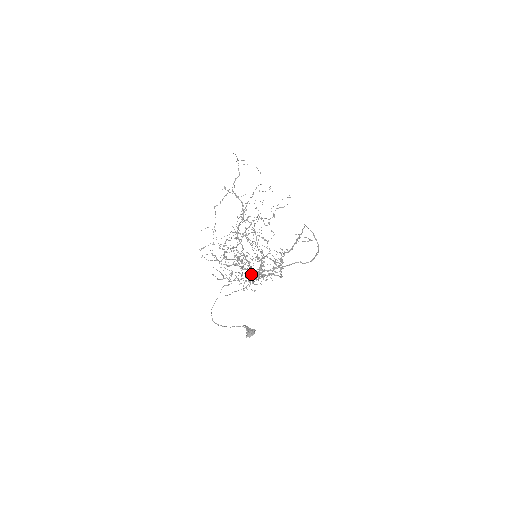
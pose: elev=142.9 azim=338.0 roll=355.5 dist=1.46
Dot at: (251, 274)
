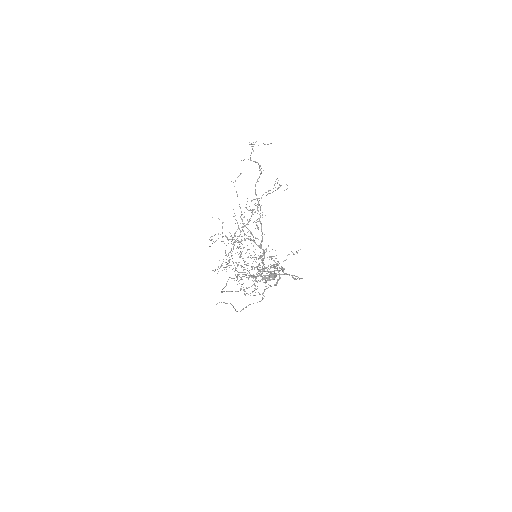
Dot at: occluded
